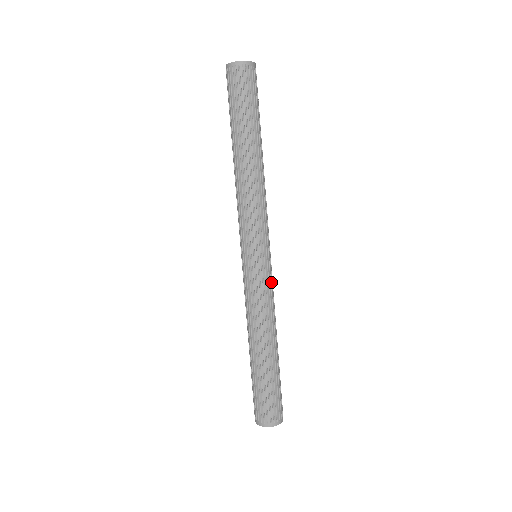
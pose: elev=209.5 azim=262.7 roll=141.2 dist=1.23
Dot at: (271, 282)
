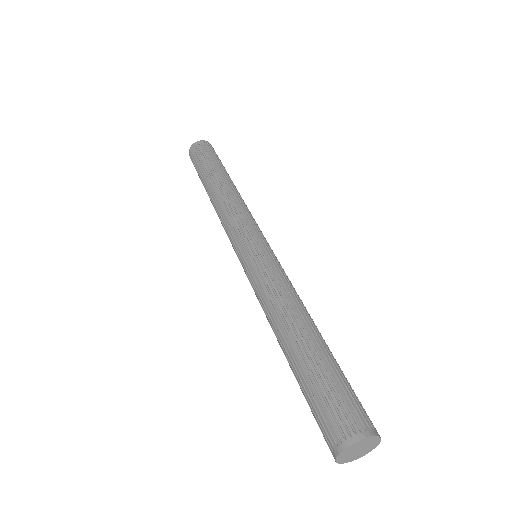
Dot at: (280, 266)
